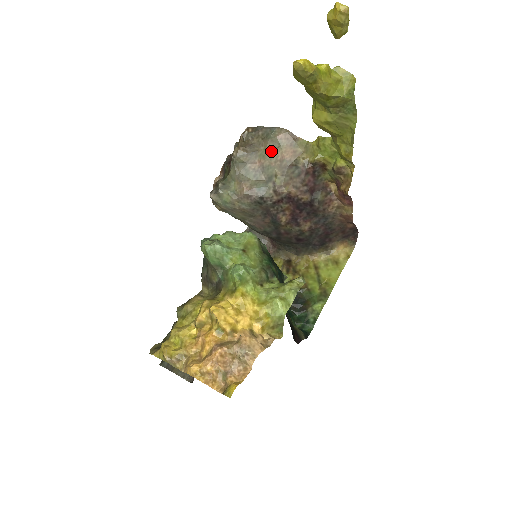
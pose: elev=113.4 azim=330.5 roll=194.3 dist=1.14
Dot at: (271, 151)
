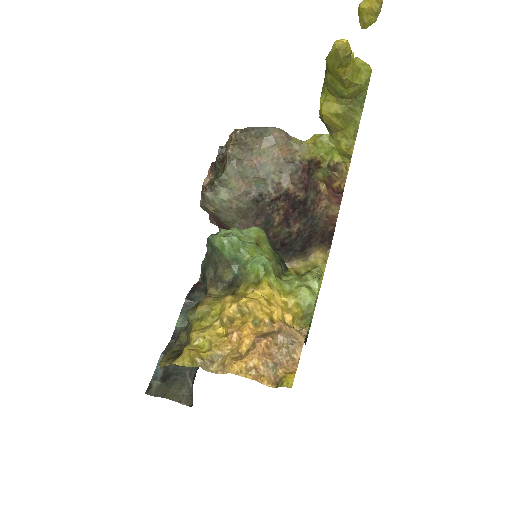
Dot at: (267, 149)
